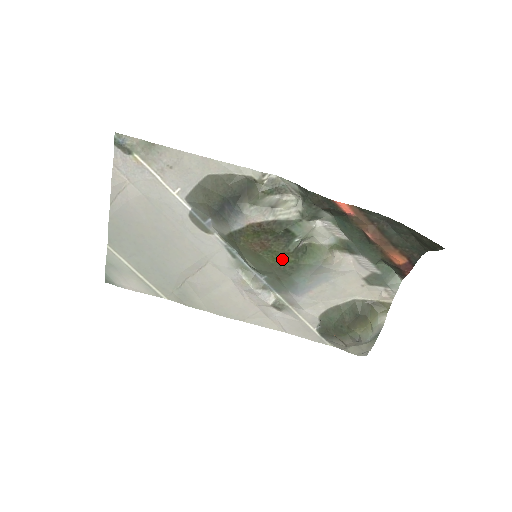
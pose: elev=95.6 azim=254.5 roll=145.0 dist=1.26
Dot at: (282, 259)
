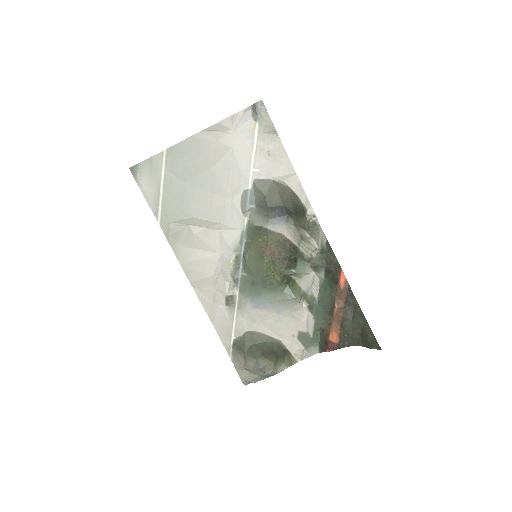
Dot at: (273, 273)
